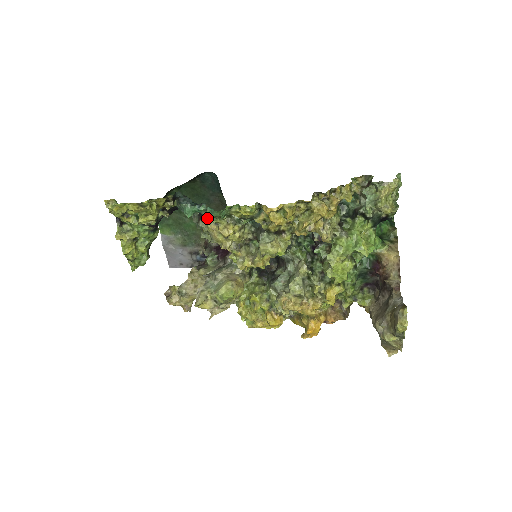
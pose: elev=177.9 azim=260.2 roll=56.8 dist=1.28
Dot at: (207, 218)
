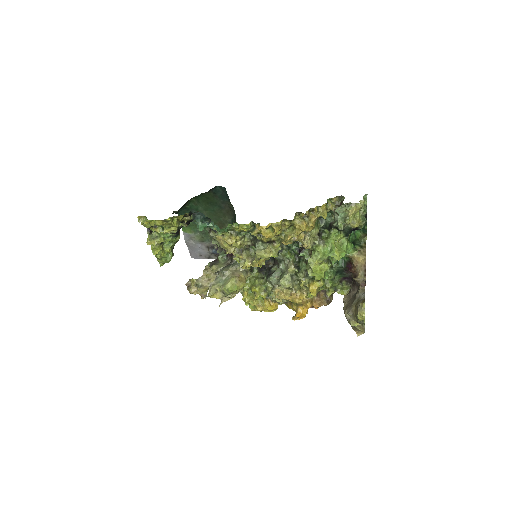
Dot at: (215, 230)
